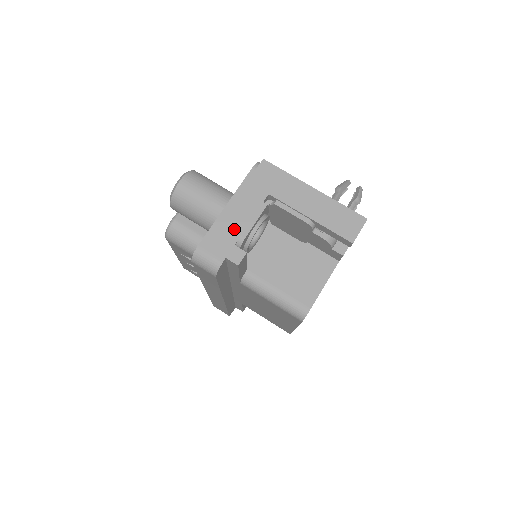
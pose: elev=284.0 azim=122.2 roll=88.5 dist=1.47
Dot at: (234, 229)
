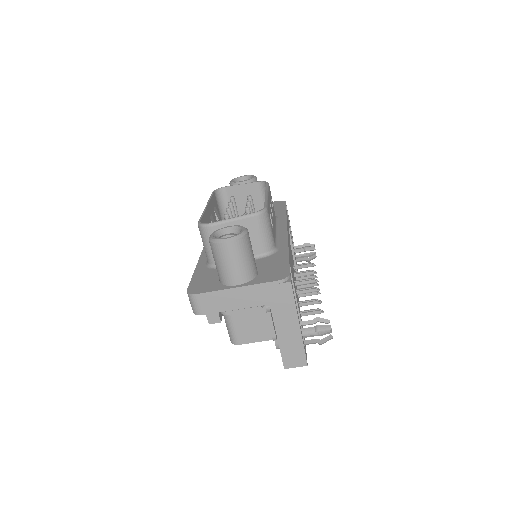
Dot at: (227, 304)
